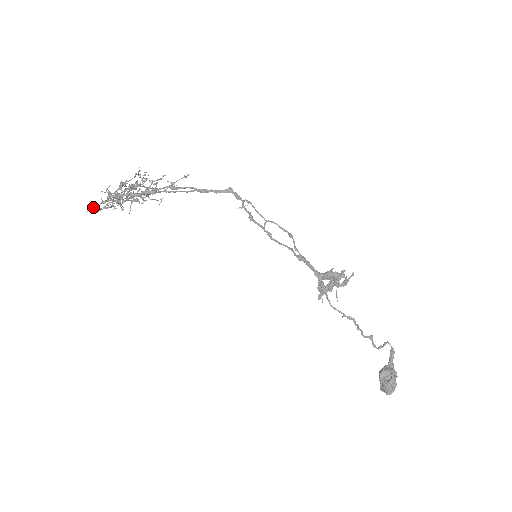
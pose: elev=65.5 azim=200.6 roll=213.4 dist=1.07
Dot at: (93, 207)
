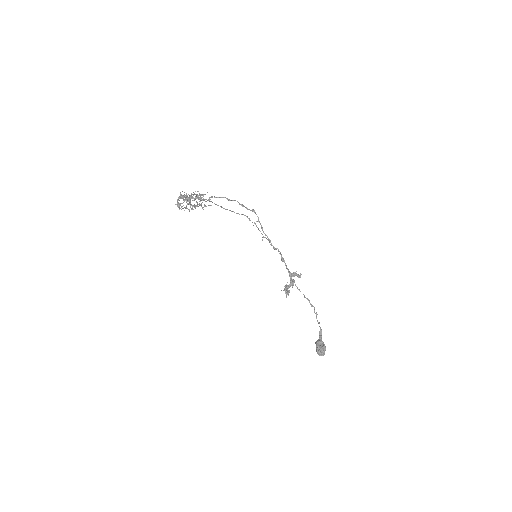
Dot at: (186, 195)
